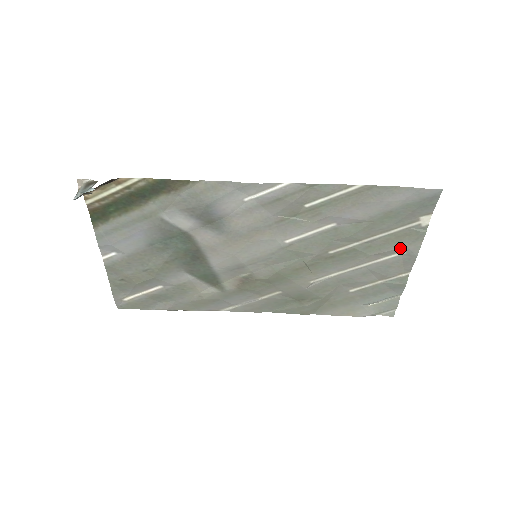
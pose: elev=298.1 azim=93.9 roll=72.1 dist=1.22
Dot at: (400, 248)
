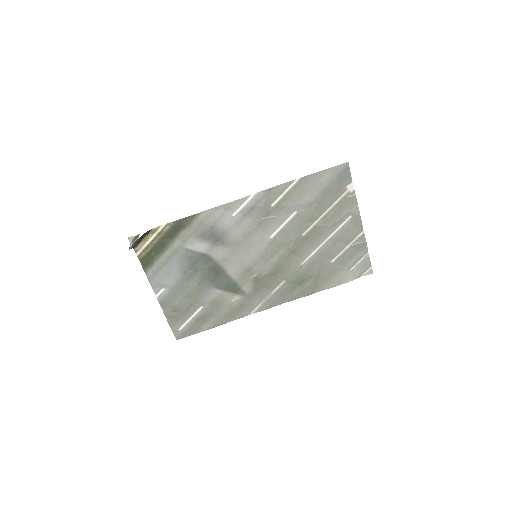
Dot at: (346, 214)
